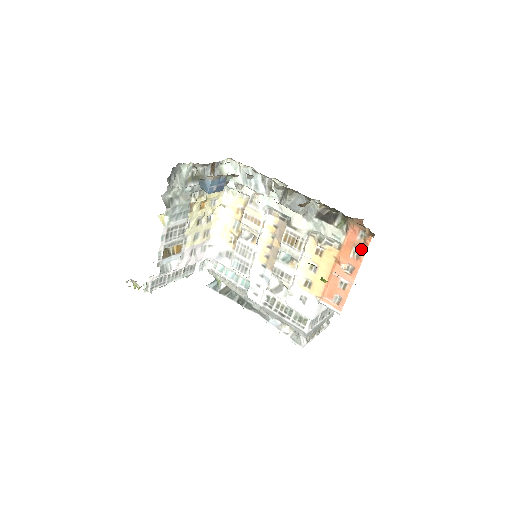
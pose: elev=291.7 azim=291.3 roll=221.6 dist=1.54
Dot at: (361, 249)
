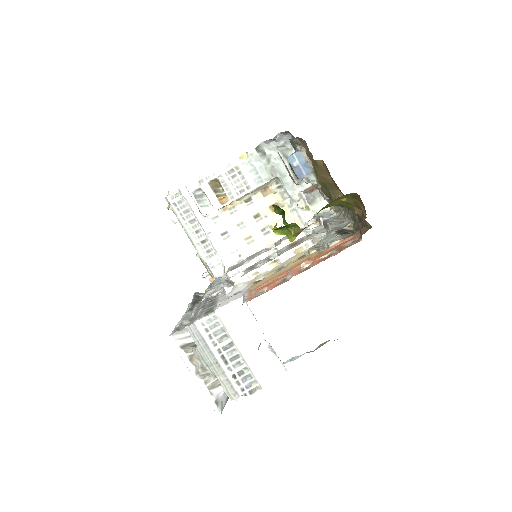
Dot at: (339, 250)
